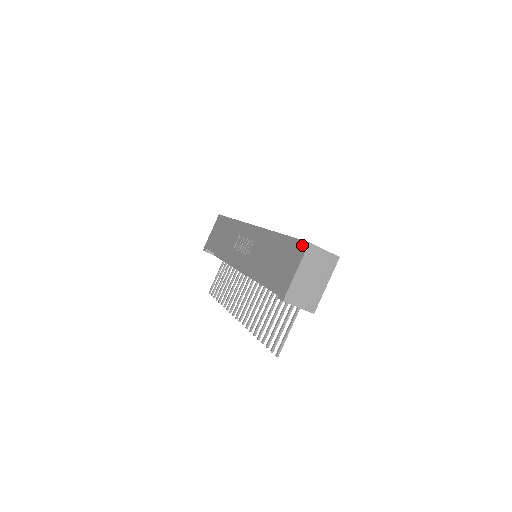
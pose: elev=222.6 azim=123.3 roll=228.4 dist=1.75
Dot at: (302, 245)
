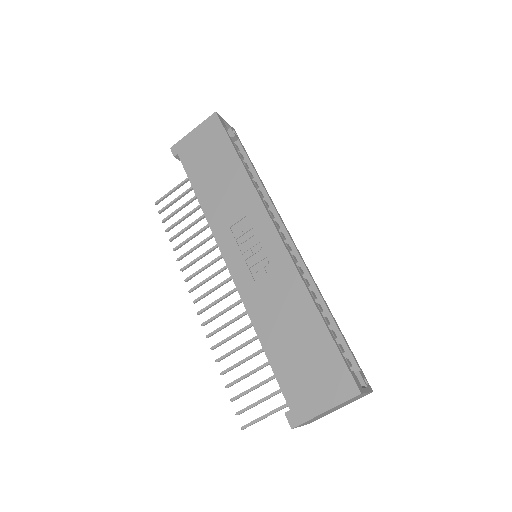
Dot at: (349, 383)
